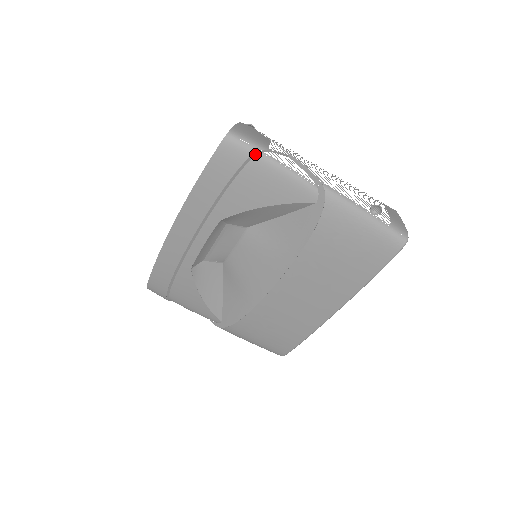
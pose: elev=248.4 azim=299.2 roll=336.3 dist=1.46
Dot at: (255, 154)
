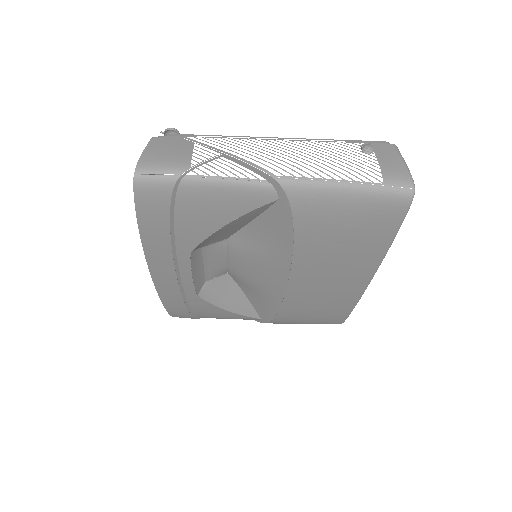
Dot at: (177, 182)
